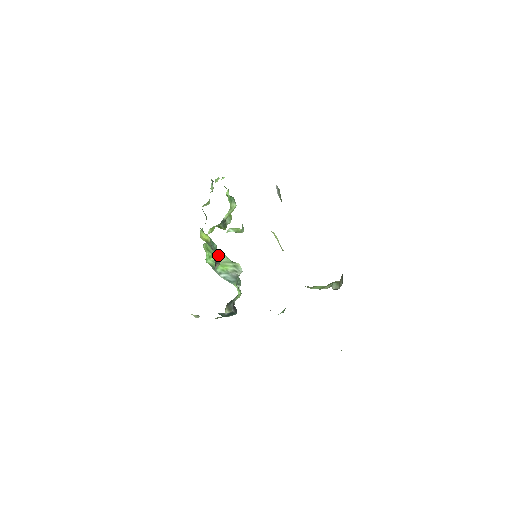
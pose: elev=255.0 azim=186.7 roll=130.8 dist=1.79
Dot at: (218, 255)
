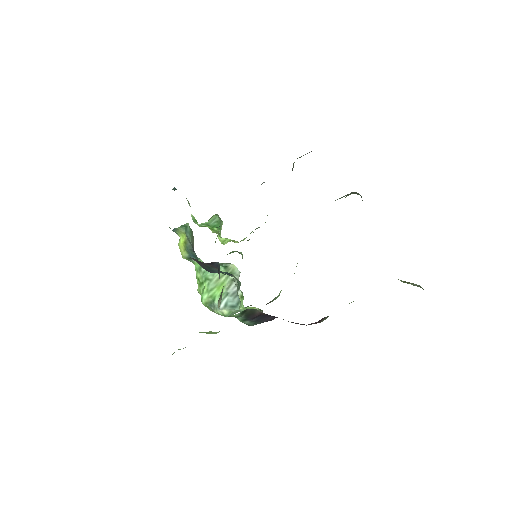
Dot at: (191, 230)
